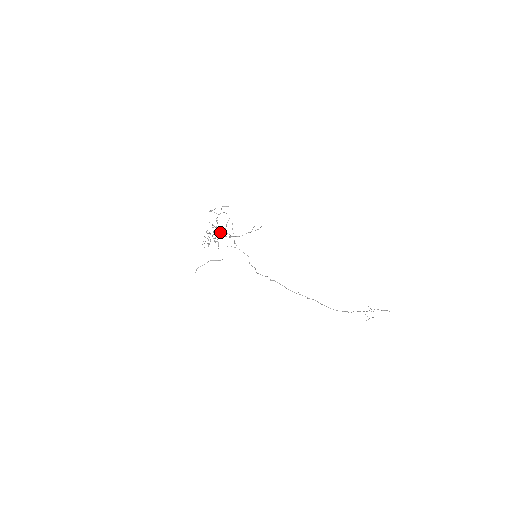
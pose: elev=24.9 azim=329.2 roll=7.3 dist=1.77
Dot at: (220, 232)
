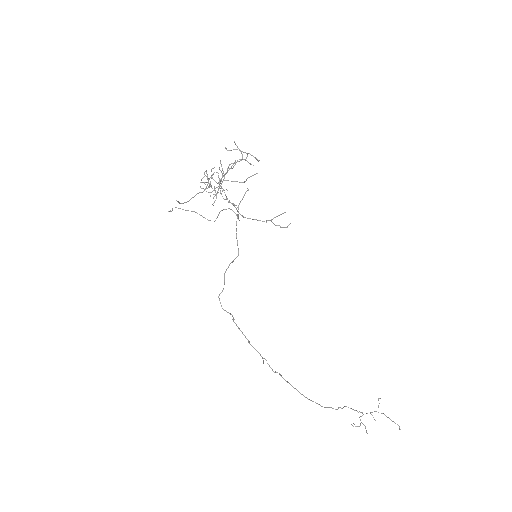
Dot at: (223, 189)
